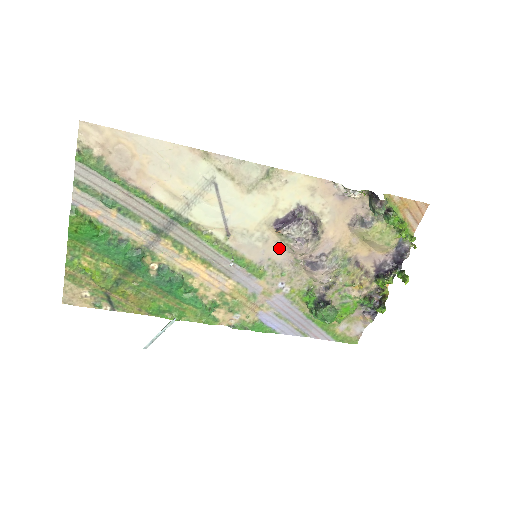
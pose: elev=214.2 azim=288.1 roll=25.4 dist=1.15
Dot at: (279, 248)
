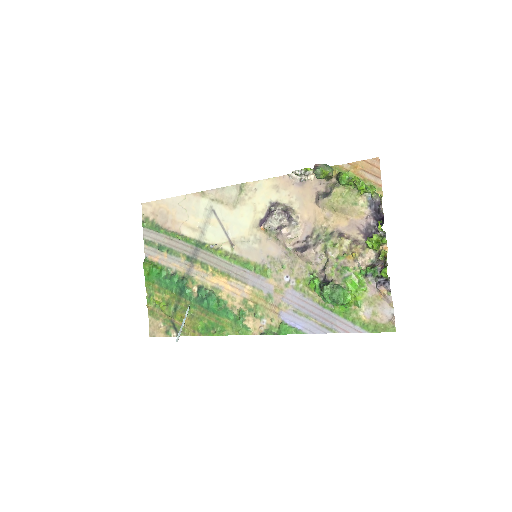
Dot at: (271, 244)
